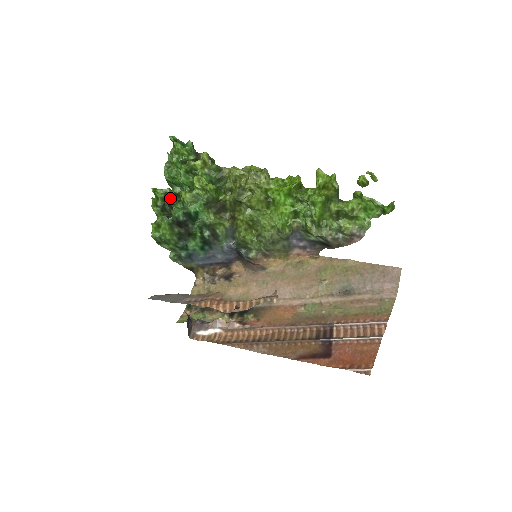
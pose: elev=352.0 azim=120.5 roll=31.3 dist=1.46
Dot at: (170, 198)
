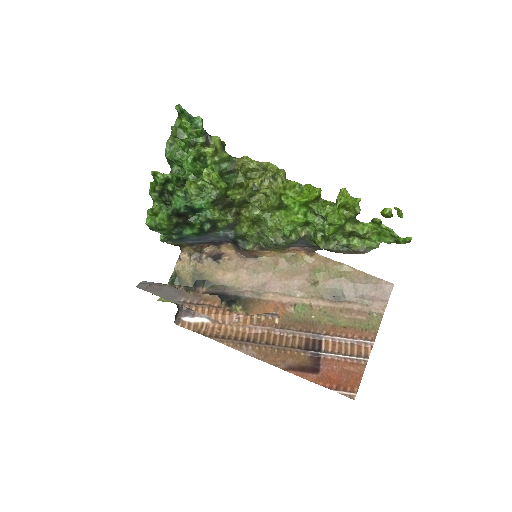
Dot at: (170, 183)
